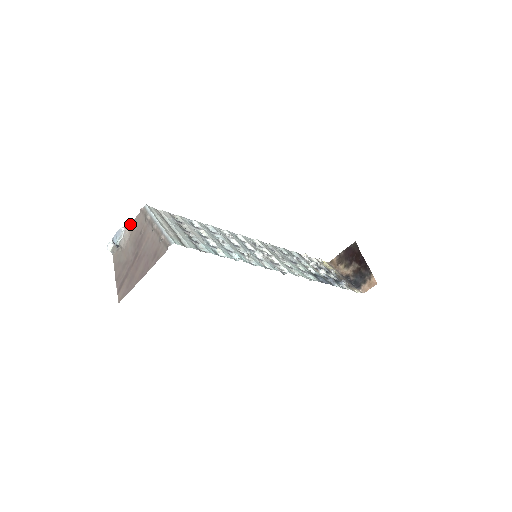
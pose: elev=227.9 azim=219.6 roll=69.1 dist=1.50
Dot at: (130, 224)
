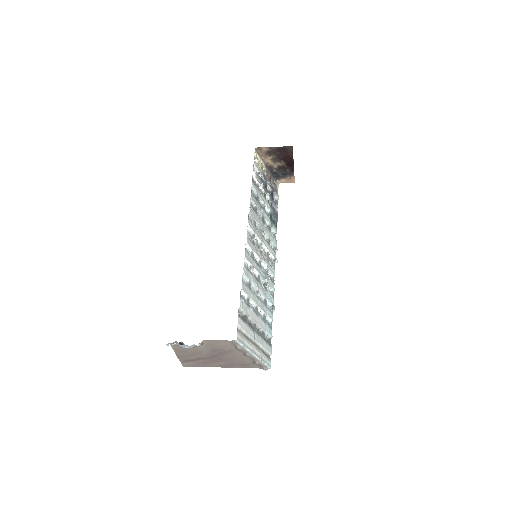
Dot at: (207, 340)
